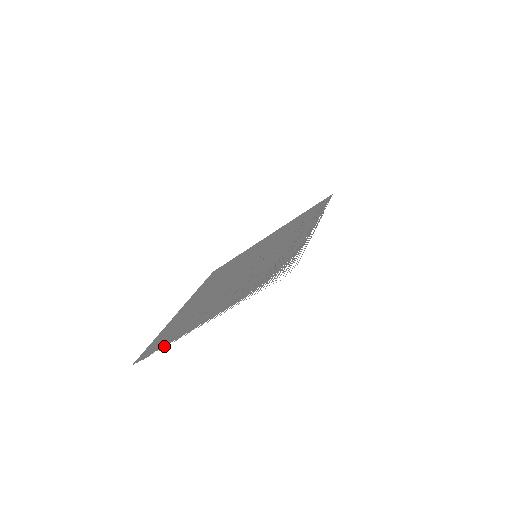
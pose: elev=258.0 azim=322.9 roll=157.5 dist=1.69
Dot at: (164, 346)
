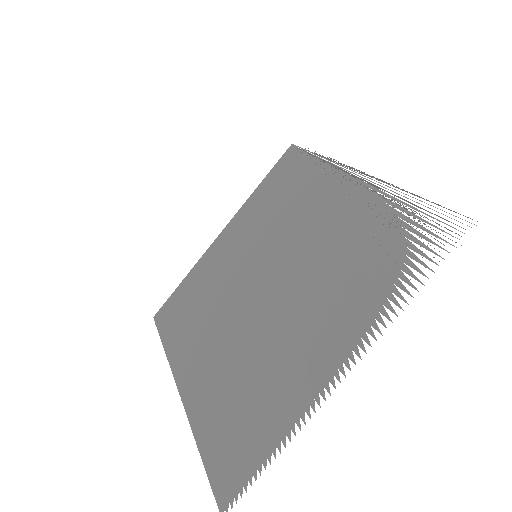
Dot at: (279, 446)
